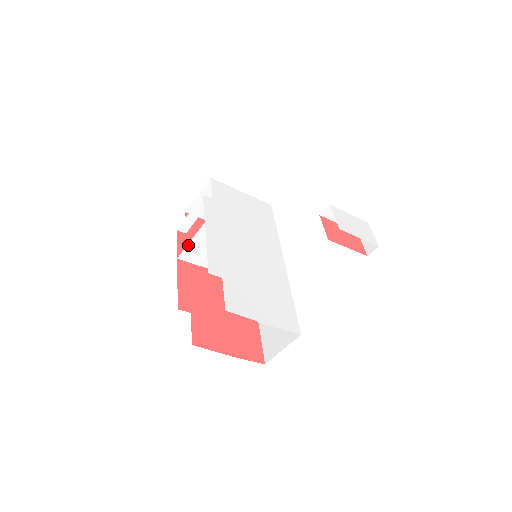
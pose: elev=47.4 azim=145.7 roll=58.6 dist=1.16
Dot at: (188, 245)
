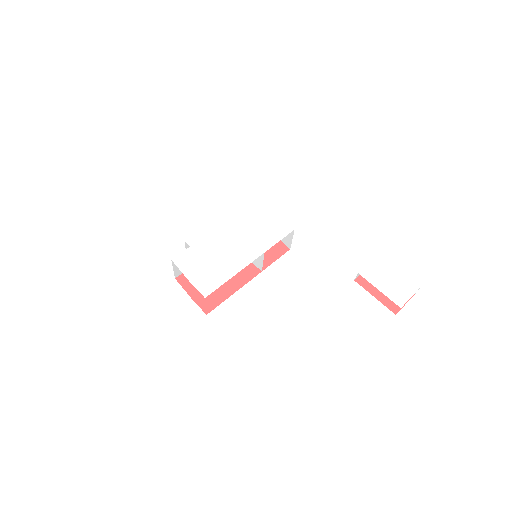
Dot at: occluded
